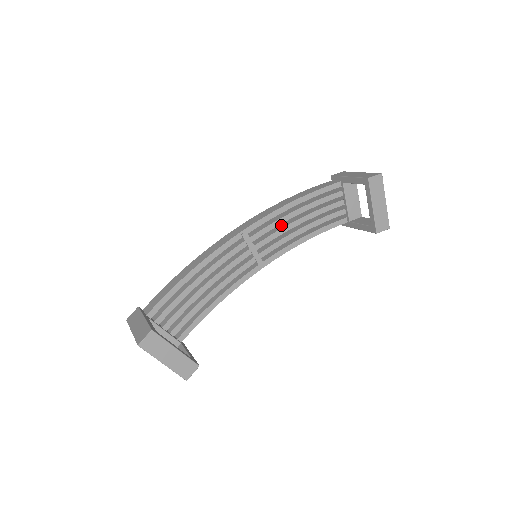
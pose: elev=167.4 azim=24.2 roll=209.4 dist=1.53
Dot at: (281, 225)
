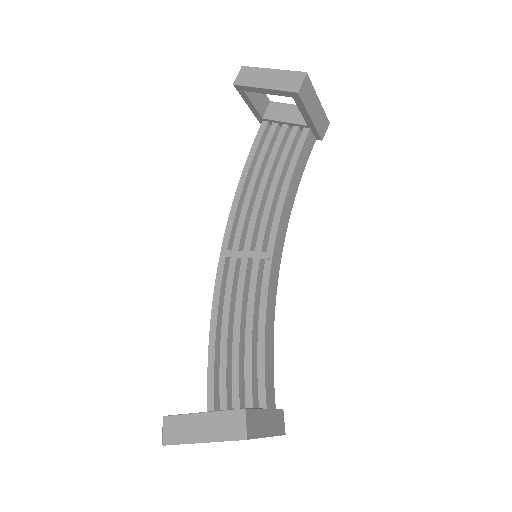
Dot at: occluded
